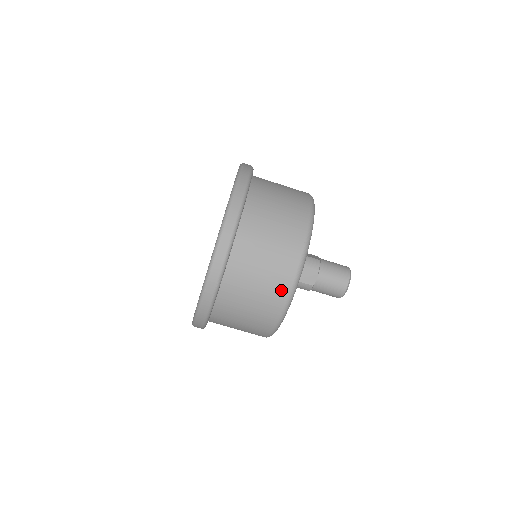
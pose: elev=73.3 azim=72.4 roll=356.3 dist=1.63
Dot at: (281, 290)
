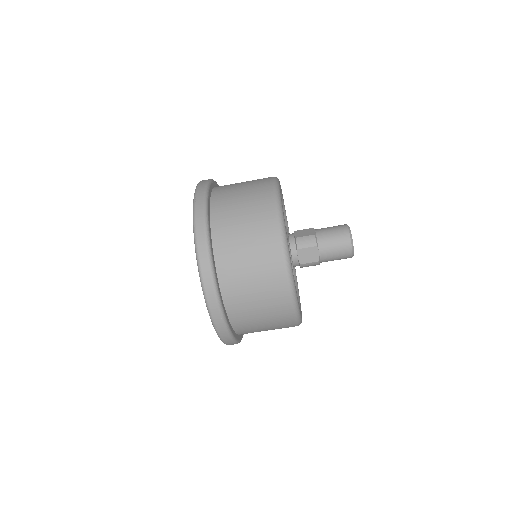
Dot at: (281, 296)
